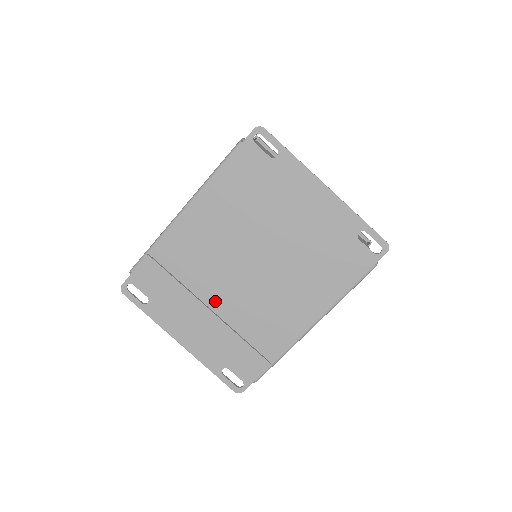
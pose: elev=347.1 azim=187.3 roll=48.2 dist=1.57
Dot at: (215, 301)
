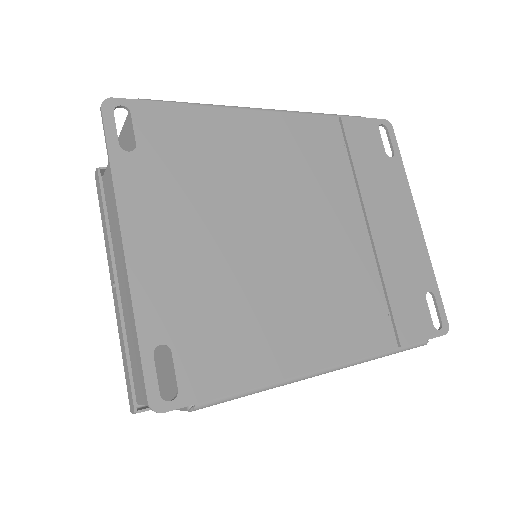
Dot at: (228, 234)
